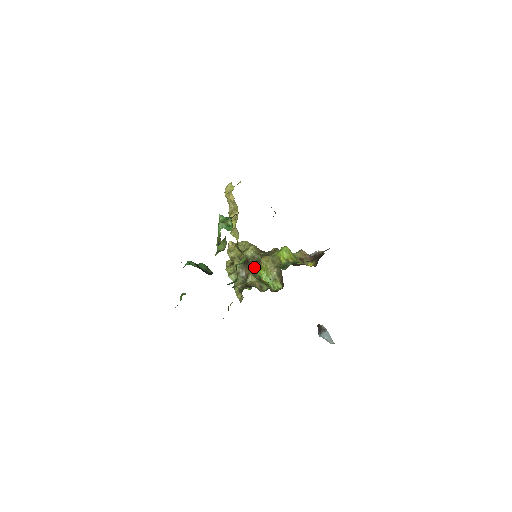
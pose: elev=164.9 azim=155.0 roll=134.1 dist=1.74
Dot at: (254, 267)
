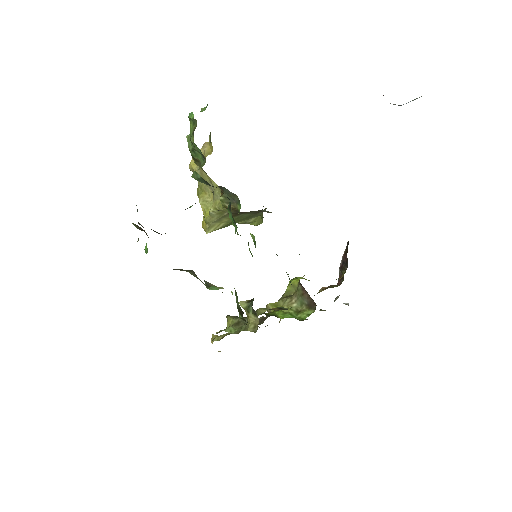
Dot at: occluded
